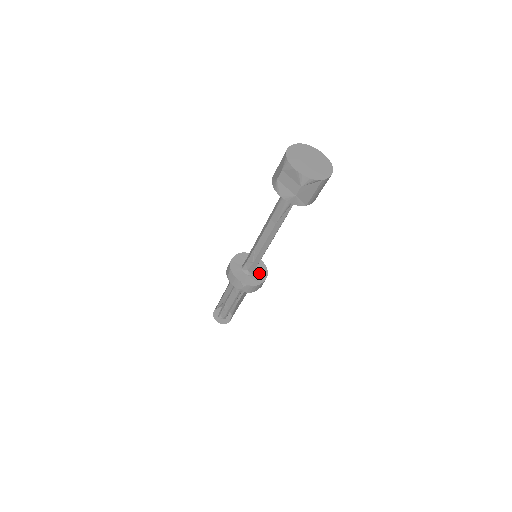
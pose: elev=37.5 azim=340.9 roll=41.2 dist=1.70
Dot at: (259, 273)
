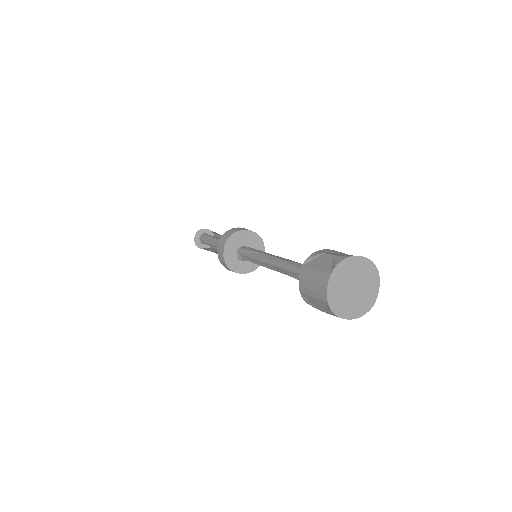
Dot at: (255, 247)
